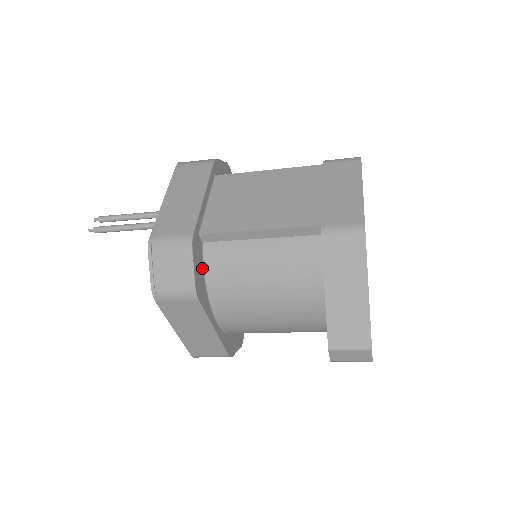
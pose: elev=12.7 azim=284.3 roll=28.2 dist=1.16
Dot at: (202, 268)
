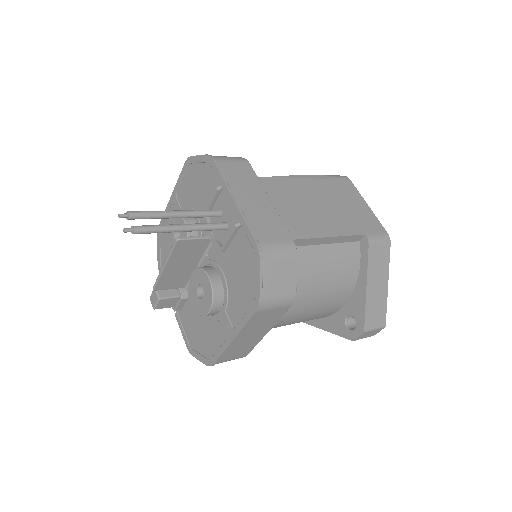
Dot at: occluded
